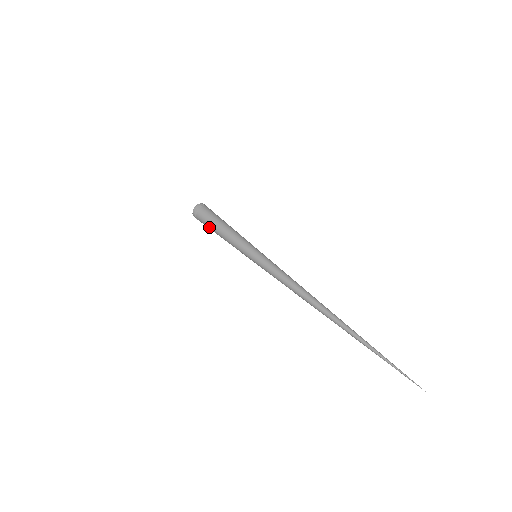
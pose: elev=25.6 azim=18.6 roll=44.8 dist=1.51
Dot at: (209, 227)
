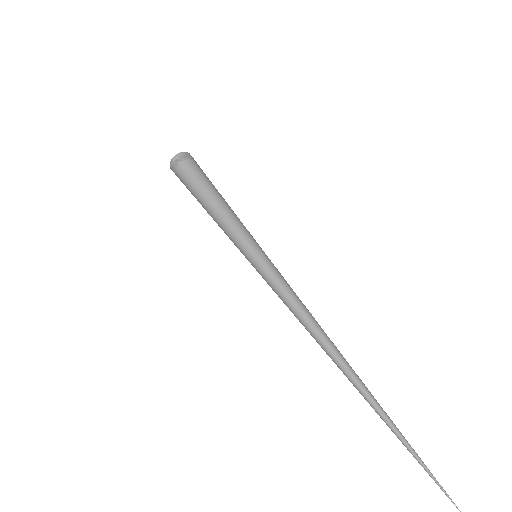
Dot at: occluded
